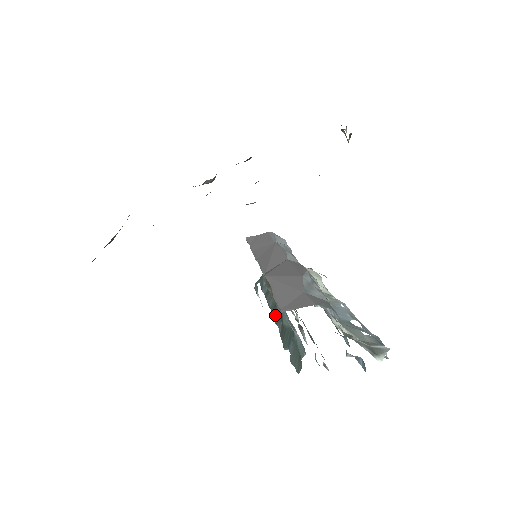
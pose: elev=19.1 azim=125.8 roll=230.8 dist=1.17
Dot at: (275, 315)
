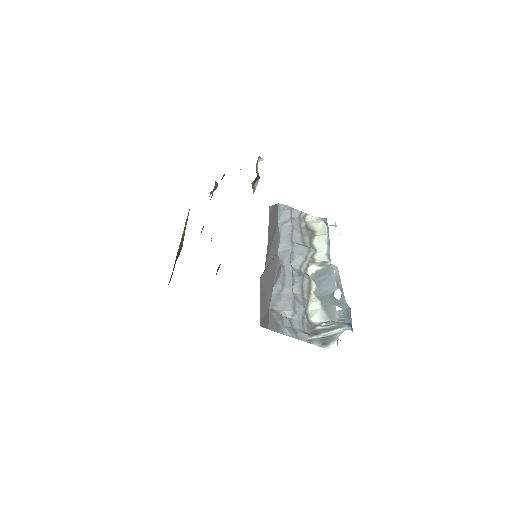
Dot at: occluded
